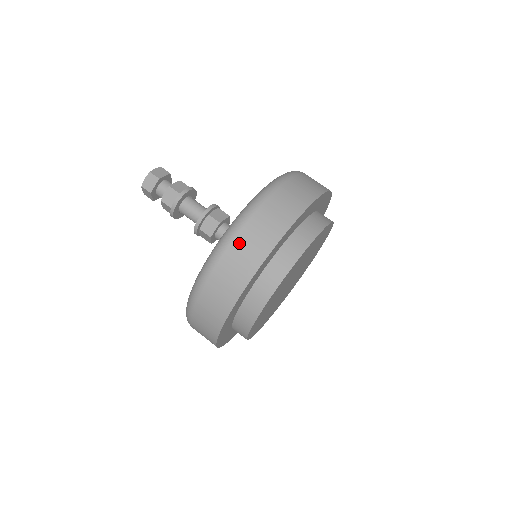
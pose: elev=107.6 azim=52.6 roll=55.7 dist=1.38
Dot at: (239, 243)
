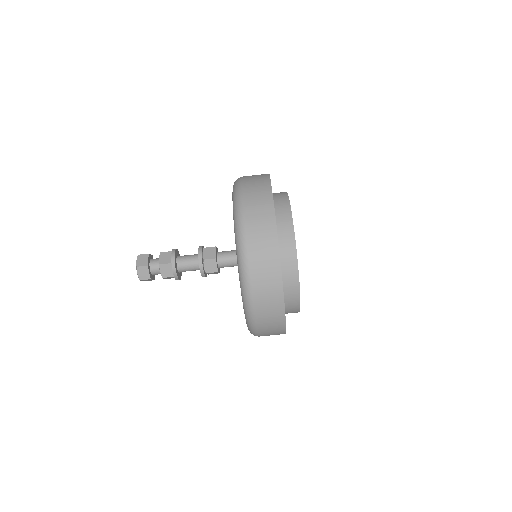
Dot at: (256, 275)
